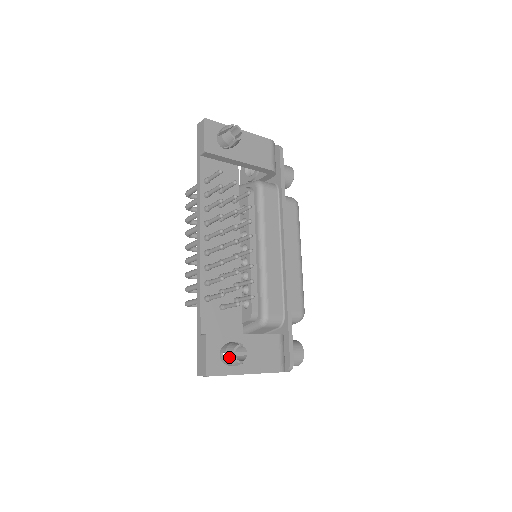
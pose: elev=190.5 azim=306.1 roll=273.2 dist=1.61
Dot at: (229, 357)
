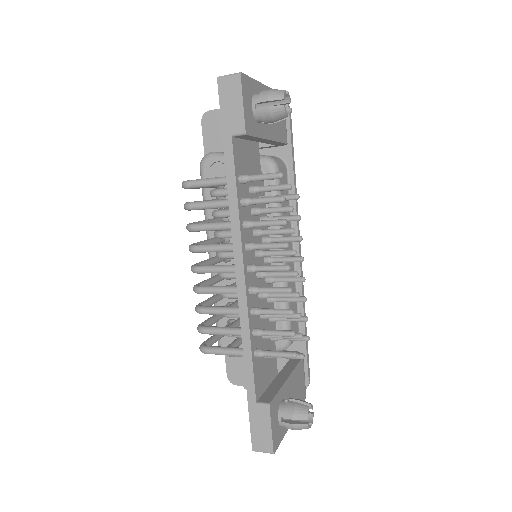
Dot at: (300, 425)
